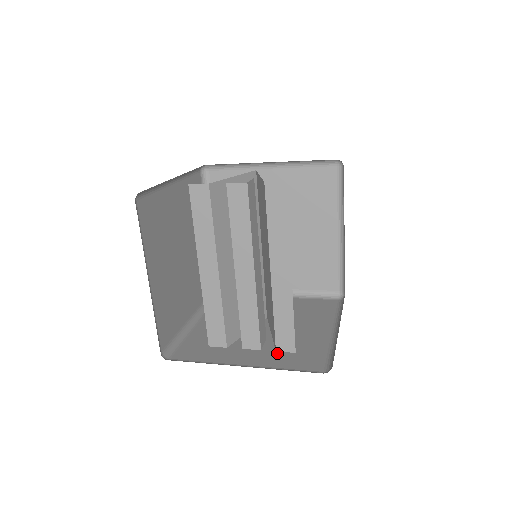
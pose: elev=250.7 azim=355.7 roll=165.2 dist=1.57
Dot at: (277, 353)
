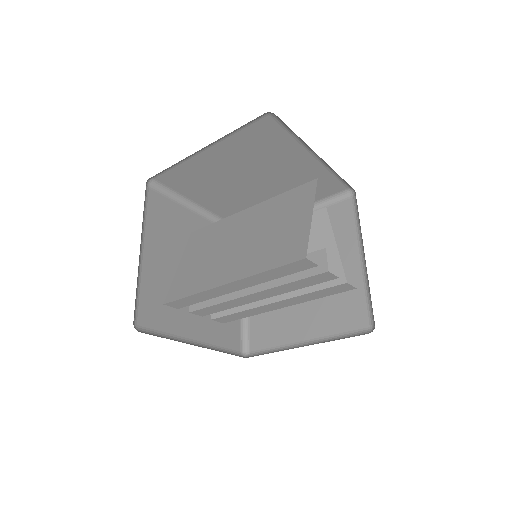
Dot at: (213, 323)
